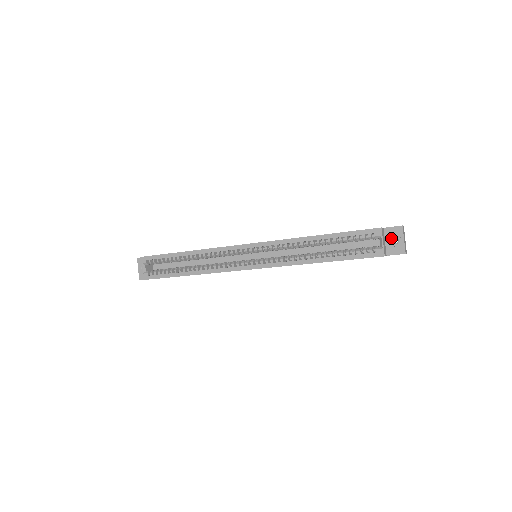
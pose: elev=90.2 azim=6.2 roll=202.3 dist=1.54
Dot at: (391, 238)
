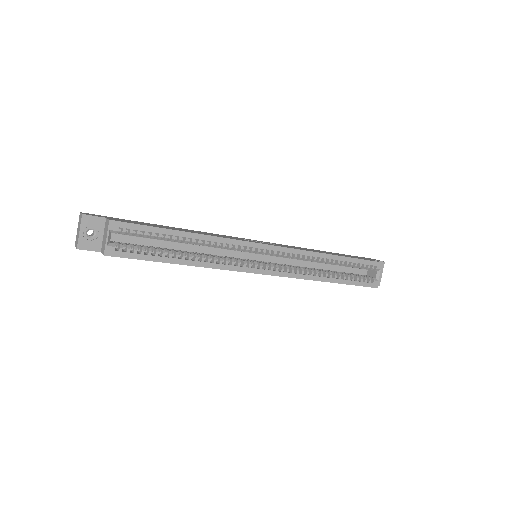
Dot at: occluded
